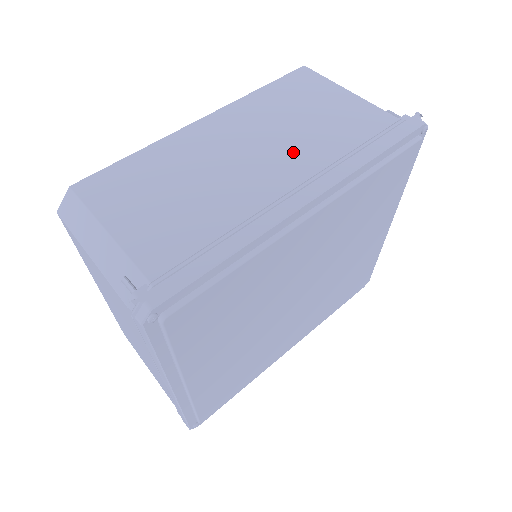
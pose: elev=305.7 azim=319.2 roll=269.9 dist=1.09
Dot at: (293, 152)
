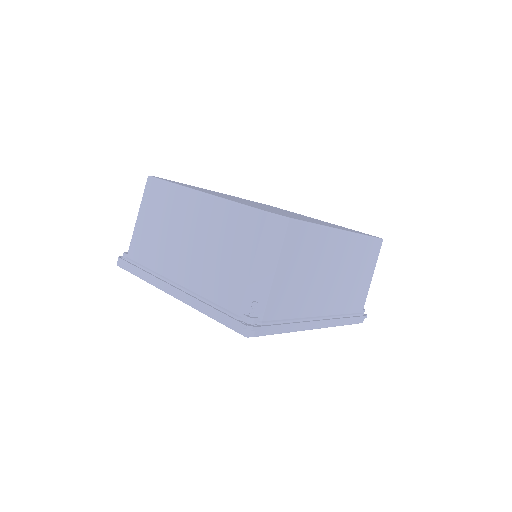
Dot at: (337, 294)
